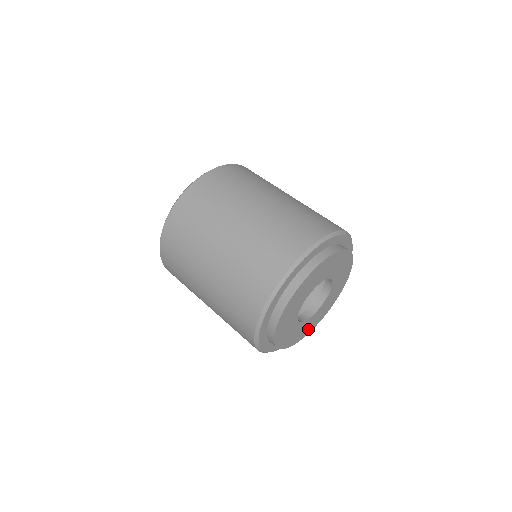
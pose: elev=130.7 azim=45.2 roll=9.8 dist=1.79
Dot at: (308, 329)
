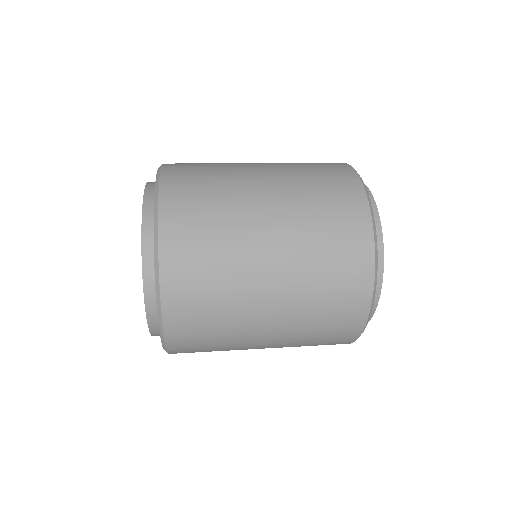
Dot at: occluded
